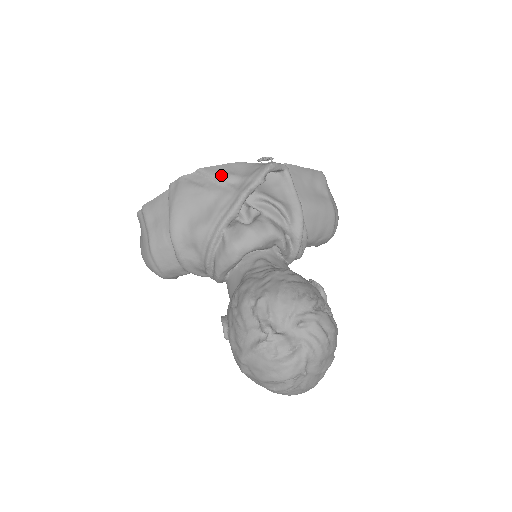
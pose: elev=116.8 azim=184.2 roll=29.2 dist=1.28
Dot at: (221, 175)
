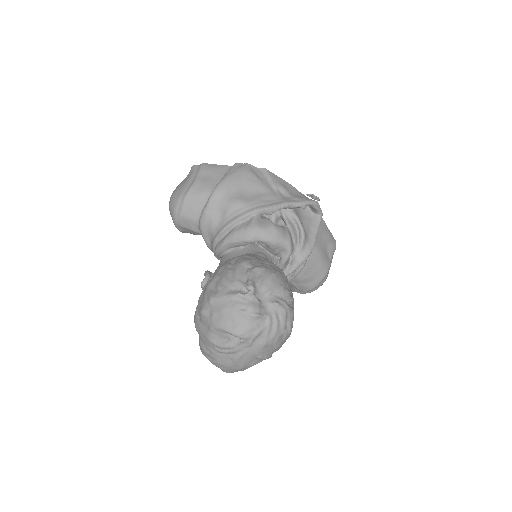
Dot at: (278, 183)
